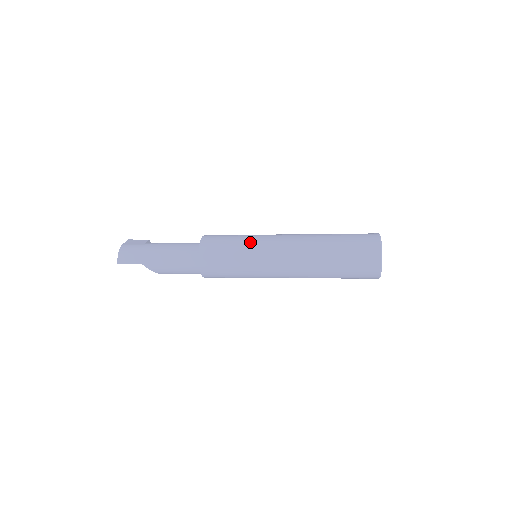
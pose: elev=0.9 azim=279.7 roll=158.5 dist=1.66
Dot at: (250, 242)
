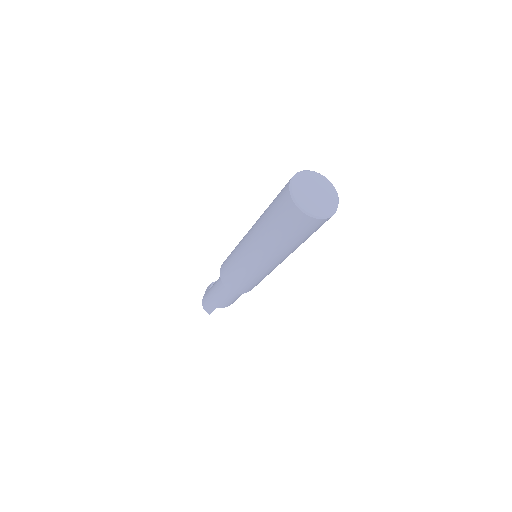
Dot at: (235, 258)
